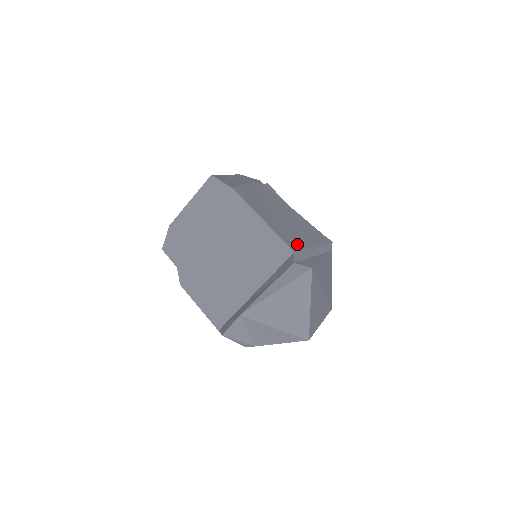
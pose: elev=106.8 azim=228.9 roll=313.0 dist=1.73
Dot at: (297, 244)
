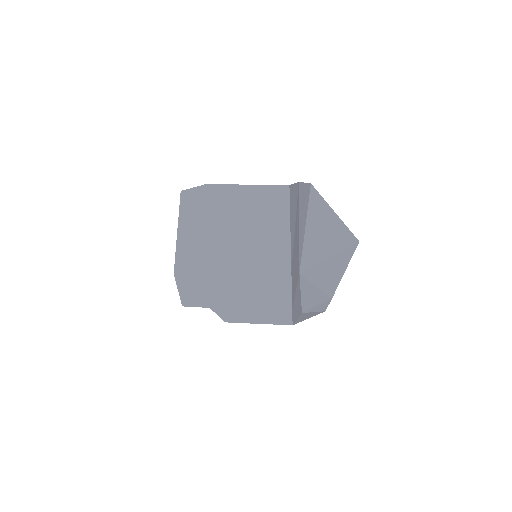
Dot at: occluded
